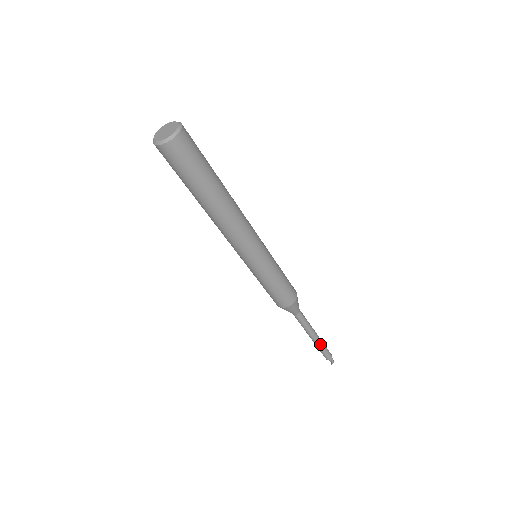
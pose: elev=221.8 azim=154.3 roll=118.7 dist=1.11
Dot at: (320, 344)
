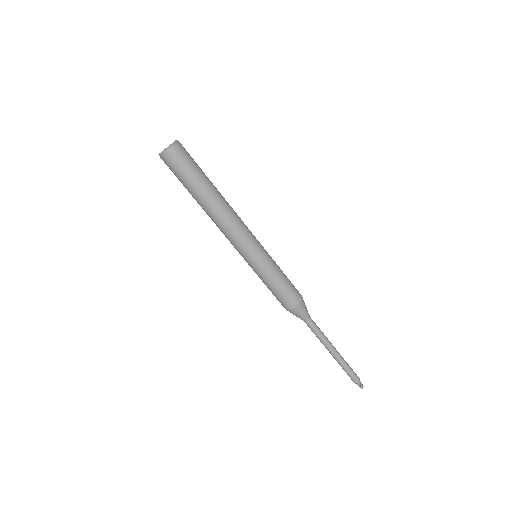
Dot at: (341, 360)
